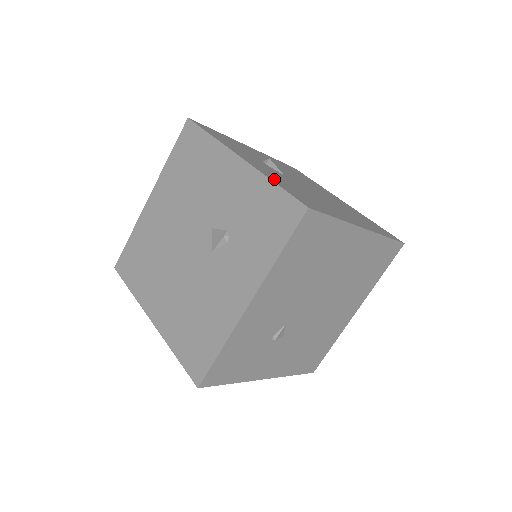
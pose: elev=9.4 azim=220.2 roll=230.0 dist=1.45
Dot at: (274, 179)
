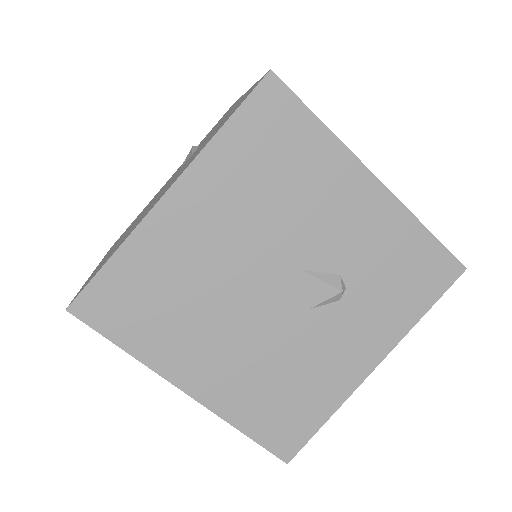
Dot at: occluded
